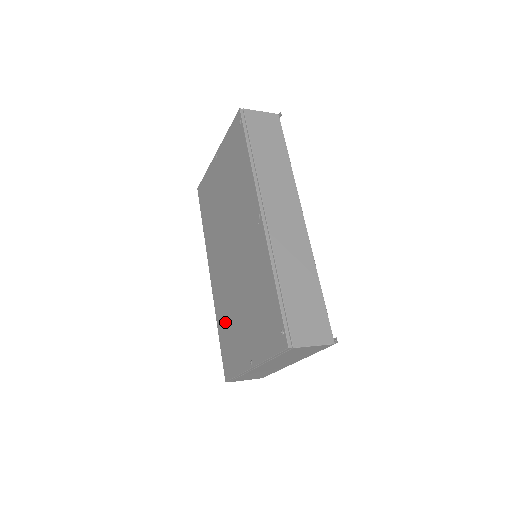
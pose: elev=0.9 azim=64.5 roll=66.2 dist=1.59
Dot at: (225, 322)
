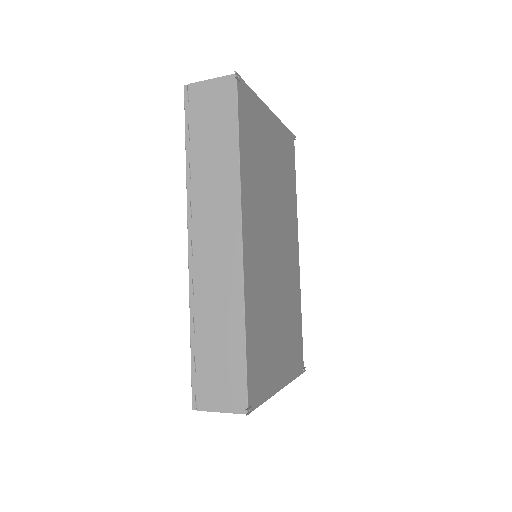
Dot at: occluded
